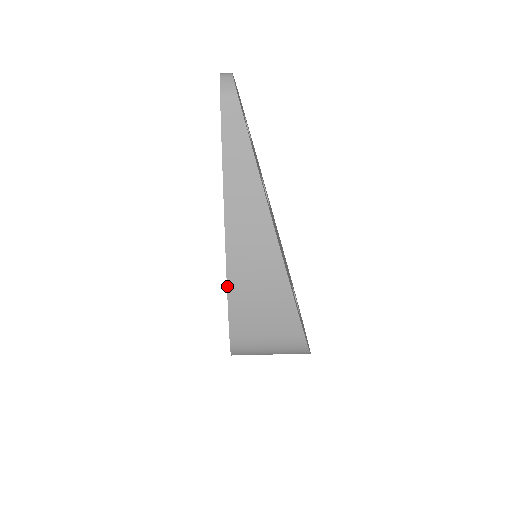
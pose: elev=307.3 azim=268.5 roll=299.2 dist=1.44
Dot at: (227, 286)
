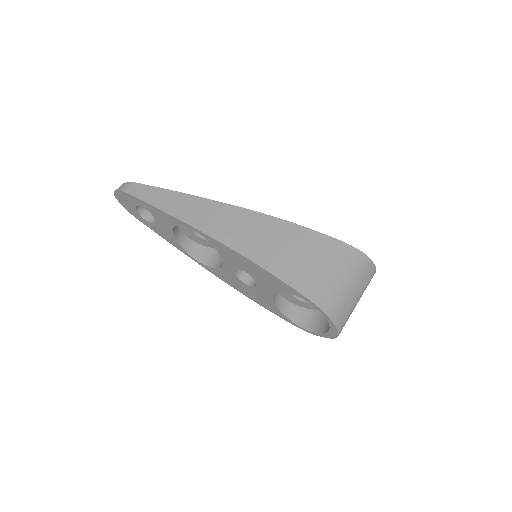
Dot at: (254, 263)
